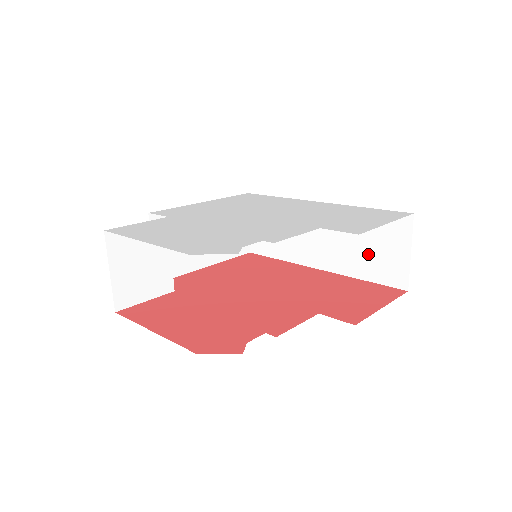
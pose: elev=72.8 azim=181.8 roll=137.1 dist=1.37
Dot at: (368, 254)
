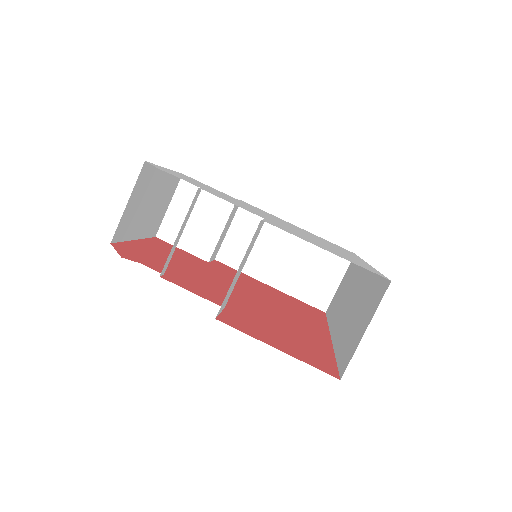
Dot at: (352, 326)
